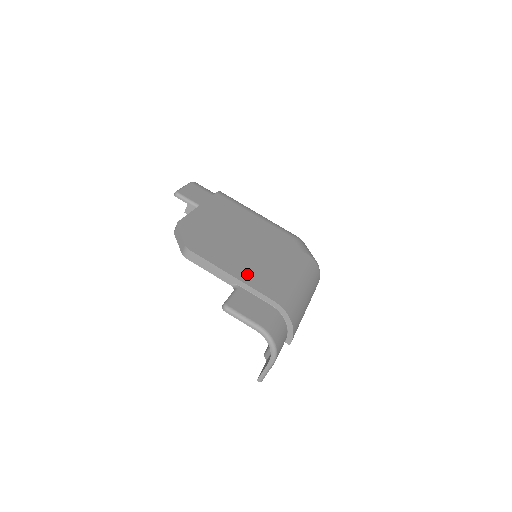
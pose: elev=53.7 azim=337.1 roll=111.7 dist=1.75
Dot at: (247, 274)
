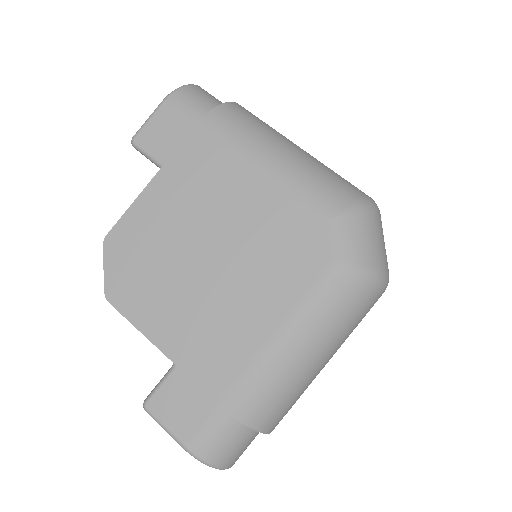
Dot at: (189, 345)
